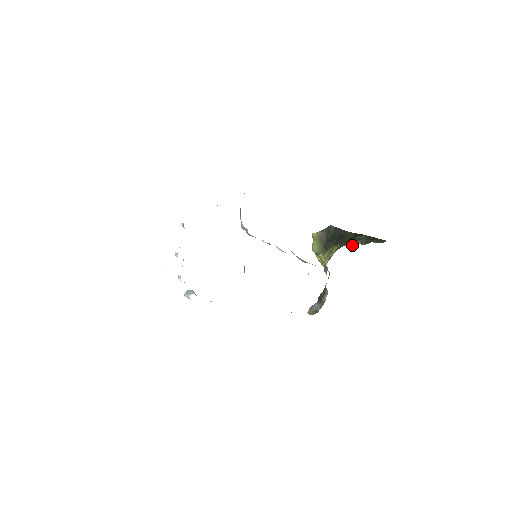
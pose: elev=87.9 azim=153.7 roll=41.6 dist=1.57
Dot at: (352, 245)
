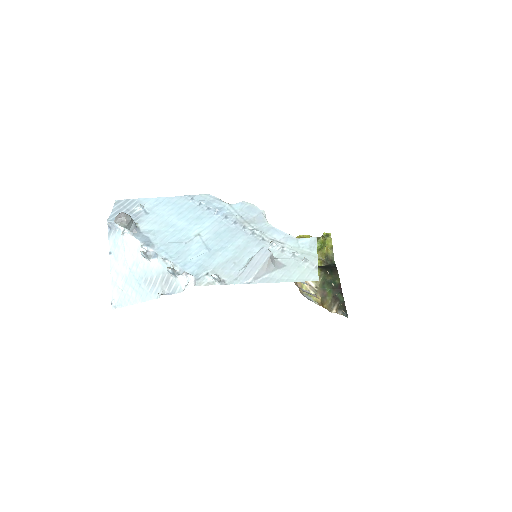
Dot at: (332, 309)
